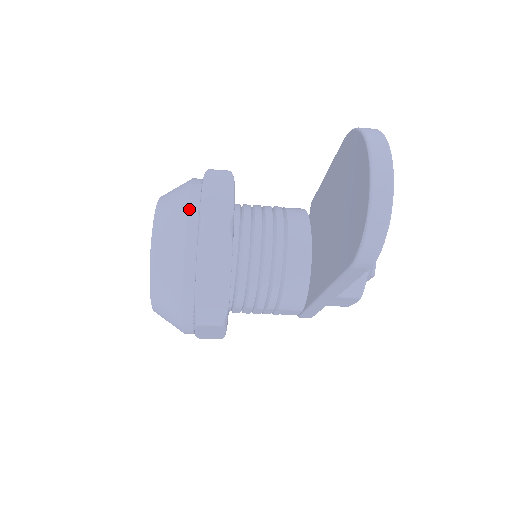
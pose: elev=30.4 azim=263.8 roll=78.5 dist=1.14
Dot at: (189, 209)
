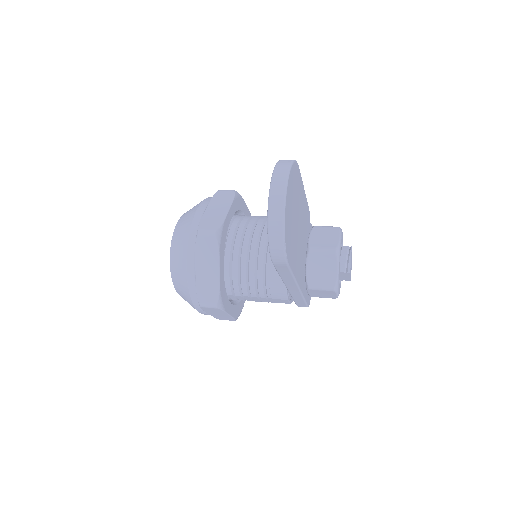
Dot at: (193, 222)
